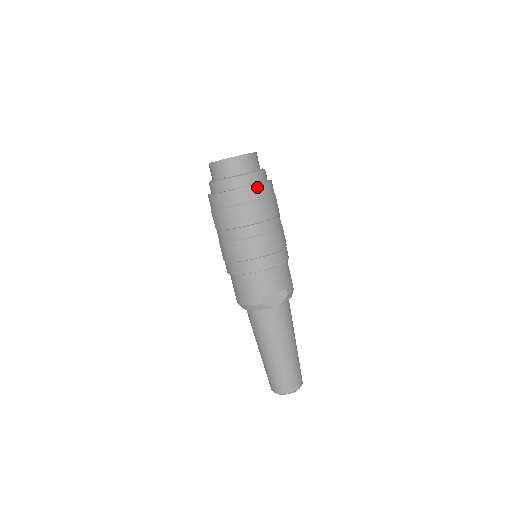
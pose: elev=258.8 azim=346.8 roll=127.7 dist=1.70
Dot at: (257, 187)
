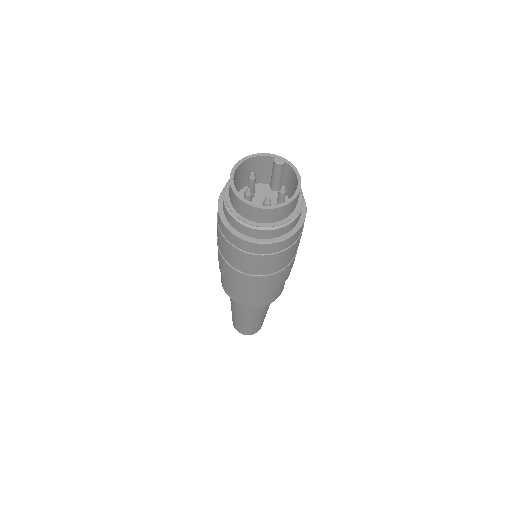
Dot at: (250, 244)
